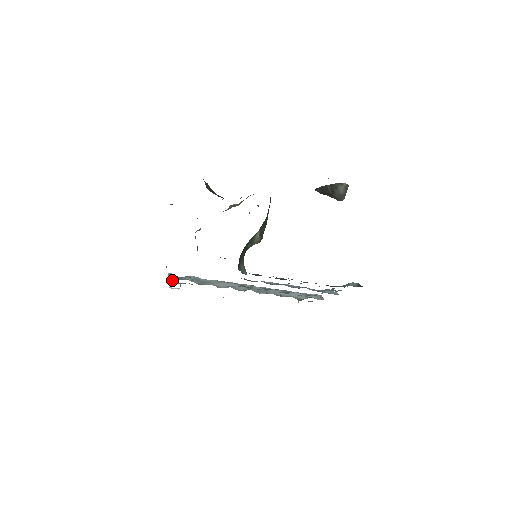
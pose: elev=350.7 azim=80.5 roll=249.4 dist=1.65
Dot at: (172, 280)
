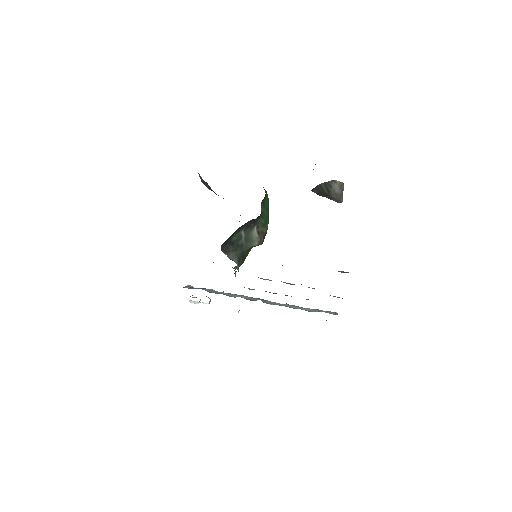
Dot at: occluded
